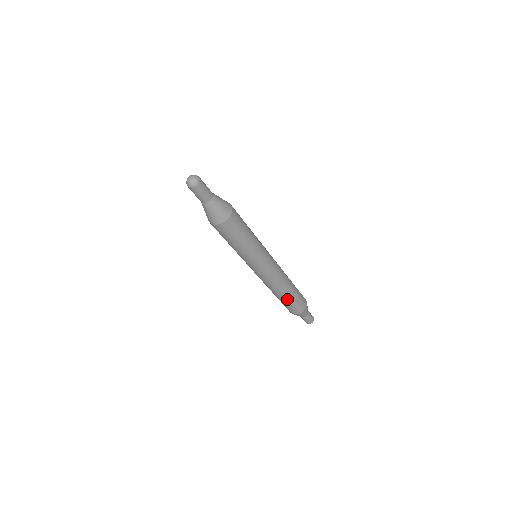
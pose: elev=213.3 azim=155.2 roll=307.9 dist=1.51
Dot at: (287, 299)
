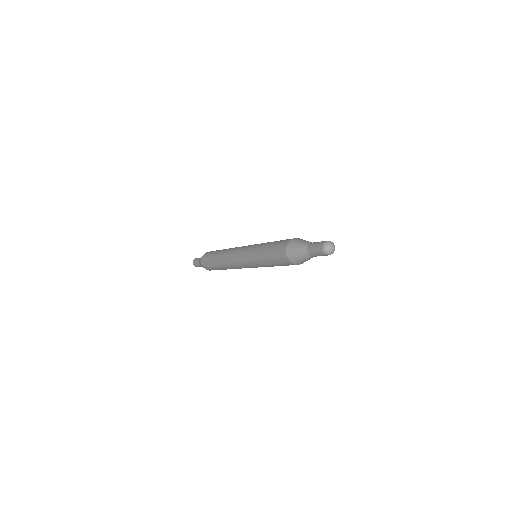
Dot at: (221, 269)
